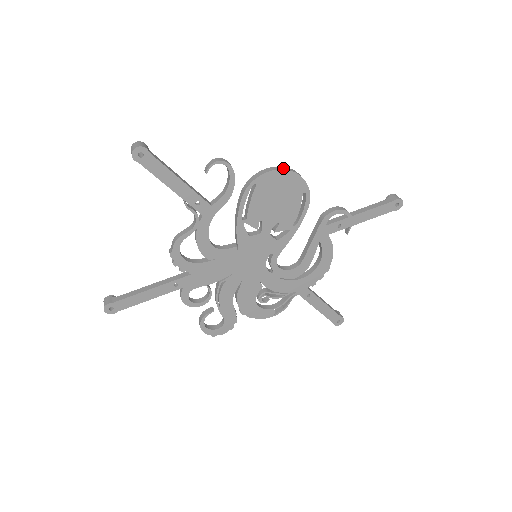
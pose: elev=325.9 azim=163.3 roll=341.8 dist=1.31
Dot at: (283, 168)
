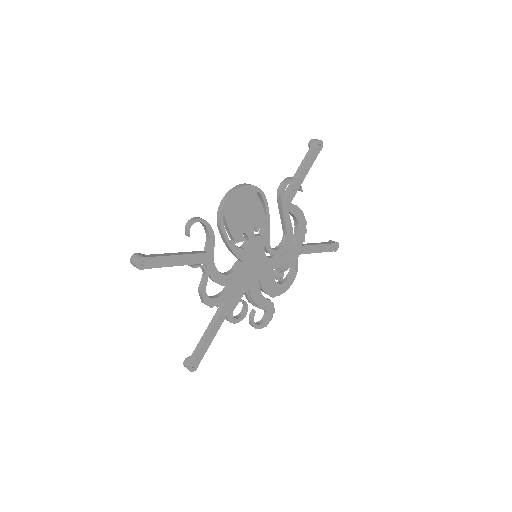
Dot at: (233, 190)
